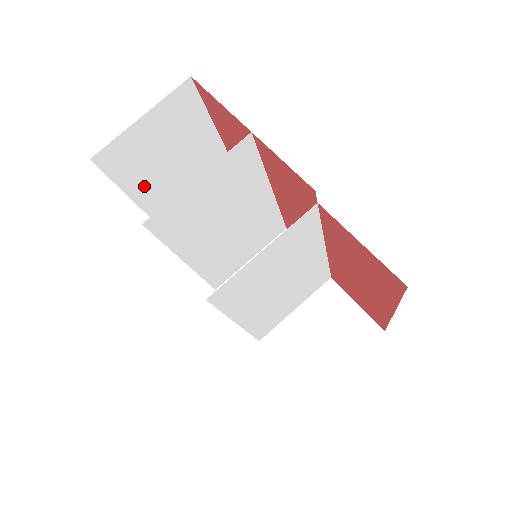
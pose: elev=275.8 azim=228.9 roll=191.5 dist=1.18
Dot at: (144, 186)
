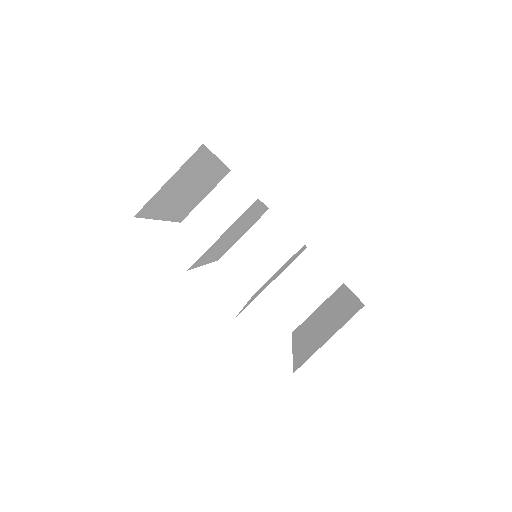
Dot at: (164, 209)
